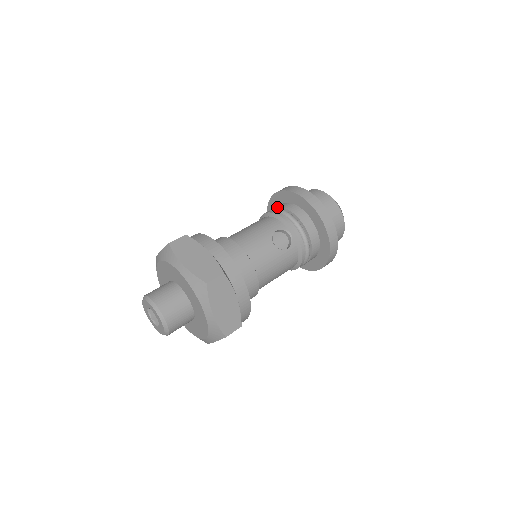
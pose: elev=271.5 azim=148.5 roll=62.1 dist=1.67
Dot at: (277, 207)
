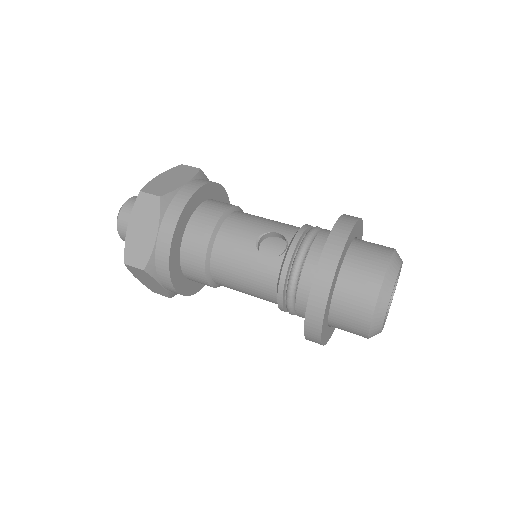
Dot at: occluded
